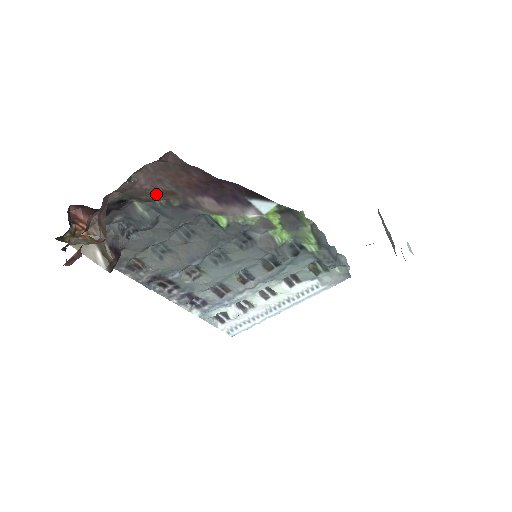
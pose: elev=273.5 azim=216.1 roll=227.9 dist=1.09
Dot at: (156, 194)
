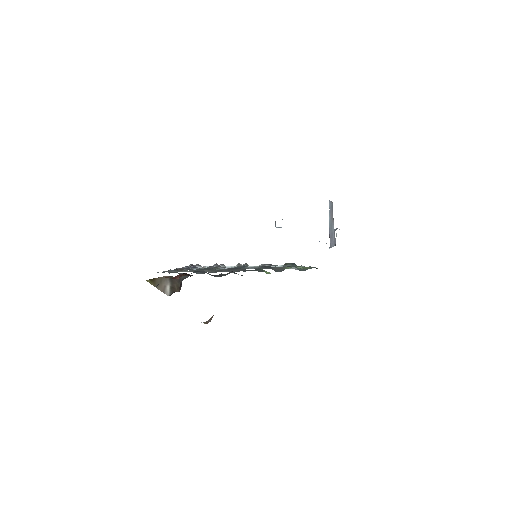
Dot at: occluded
